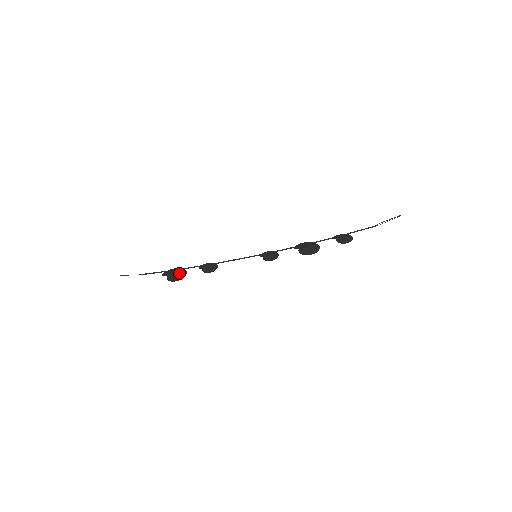
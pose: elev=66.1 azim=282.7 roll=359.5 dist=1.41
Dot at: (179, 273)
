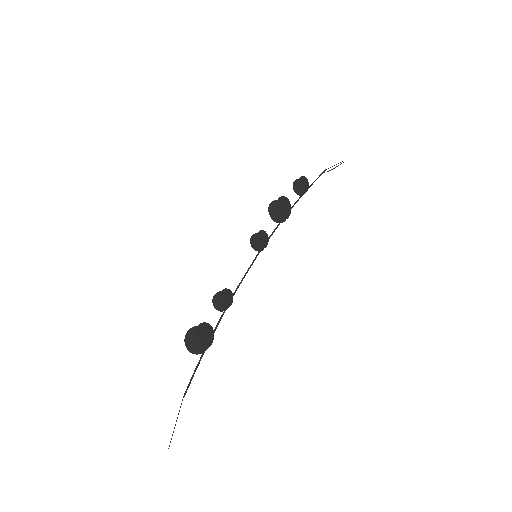
Dot at: (206, 336)
